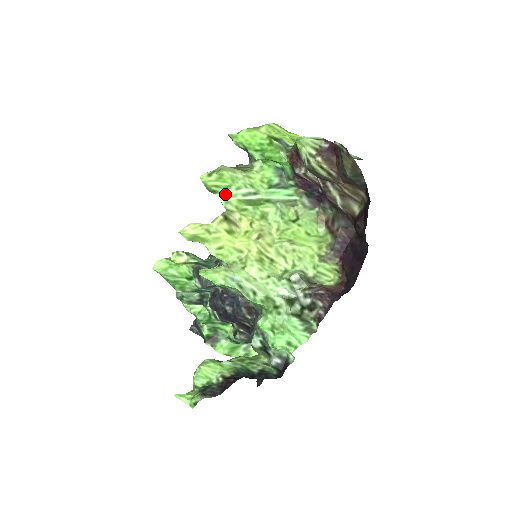
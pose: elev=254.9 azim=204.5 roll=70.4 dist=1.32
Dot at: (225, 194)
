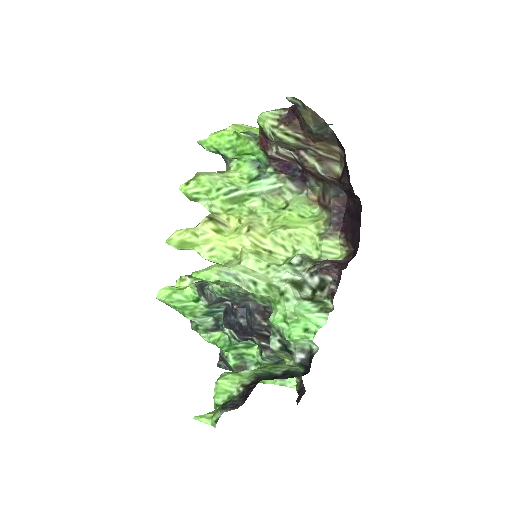
Dot at: (208, 199)
